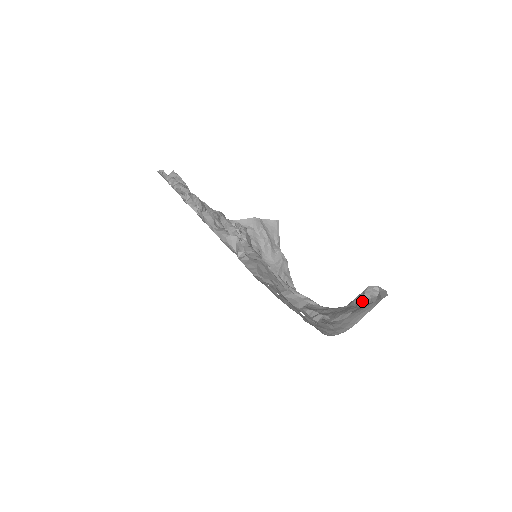
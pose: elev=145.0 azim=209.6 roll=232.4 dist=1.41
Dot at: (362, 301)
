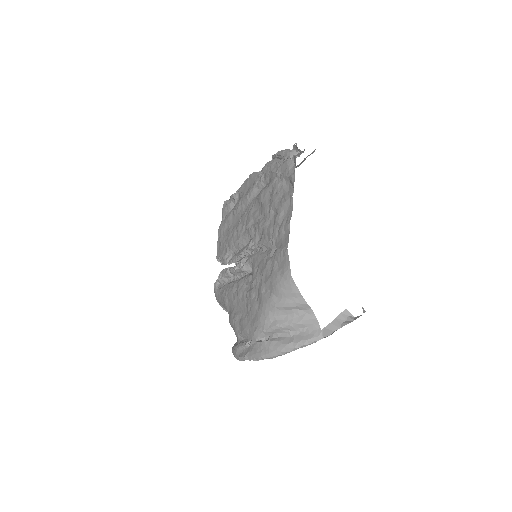
Dot at: occluded
